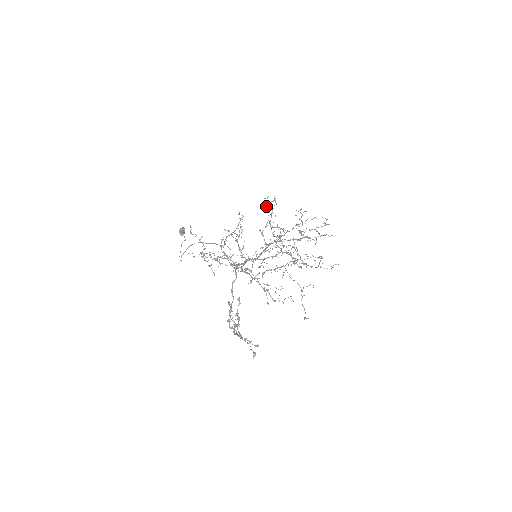
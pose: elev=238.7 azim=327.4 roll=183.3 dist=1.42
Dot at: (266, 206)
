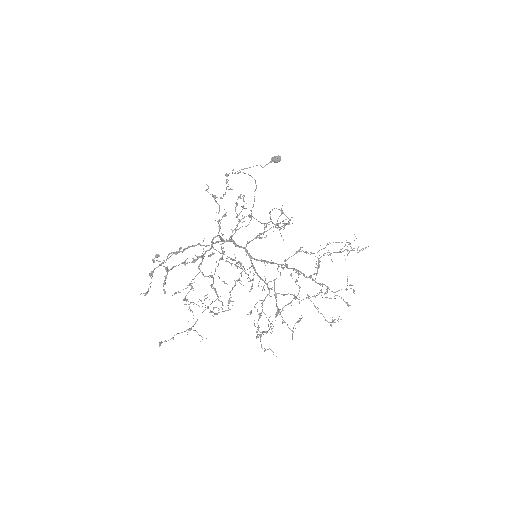
Dot at: occluded
